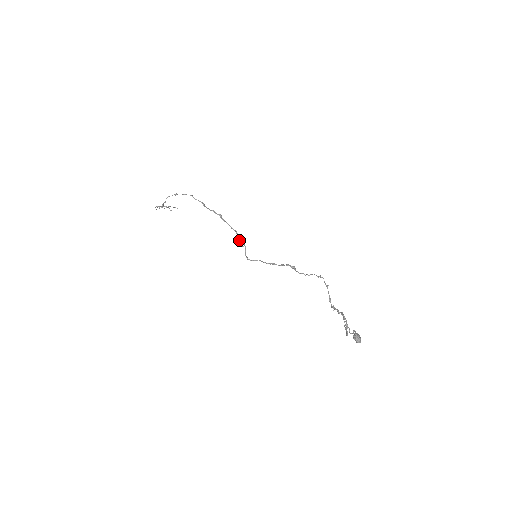
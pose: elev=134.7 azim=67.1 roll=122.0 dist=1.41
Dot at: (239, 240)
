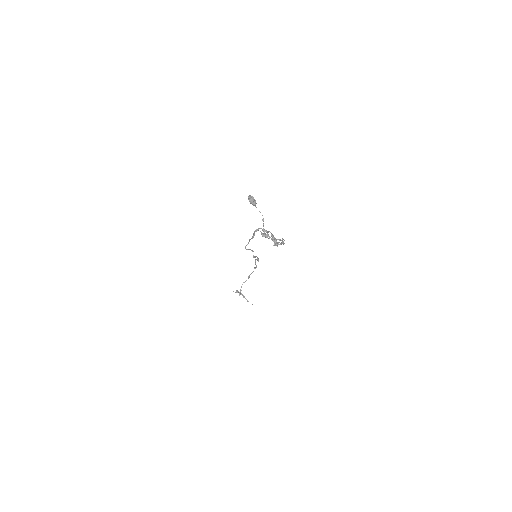
Dot at: (254, 256)
